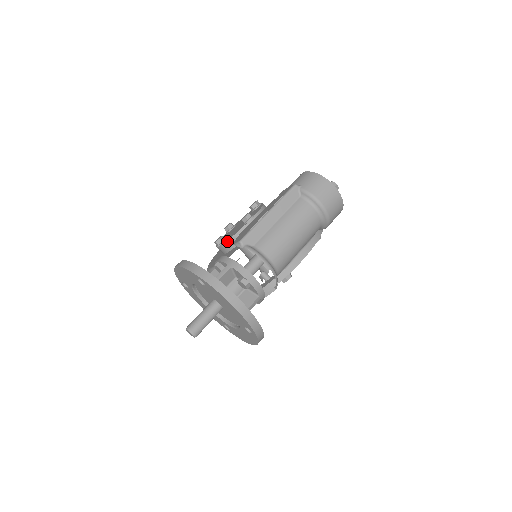
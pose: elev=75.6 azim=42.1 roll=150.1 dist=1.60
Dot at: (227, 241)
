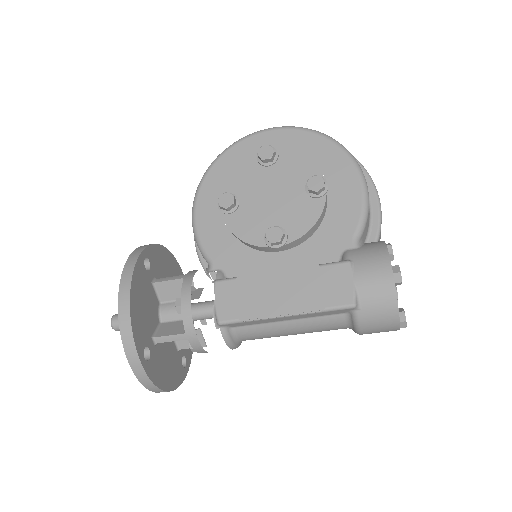
Dot at: (230, 230)
